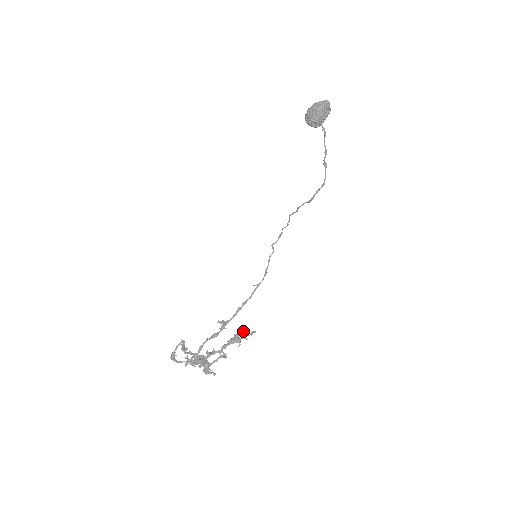
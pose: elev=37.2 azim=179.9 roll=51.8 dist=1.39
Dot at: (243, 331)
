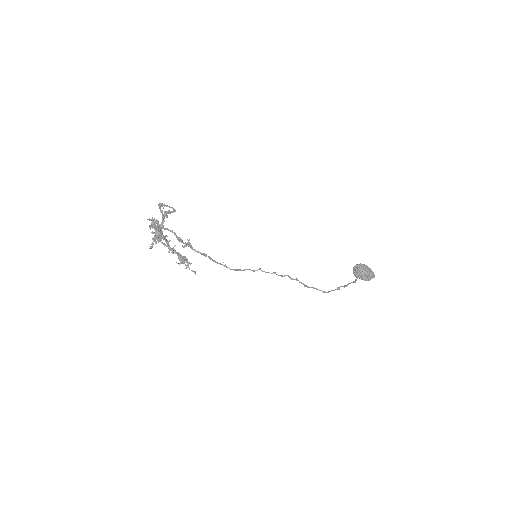
Dot at: occluded
